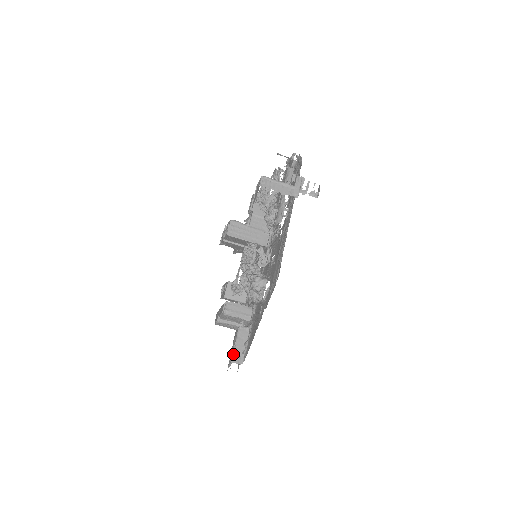
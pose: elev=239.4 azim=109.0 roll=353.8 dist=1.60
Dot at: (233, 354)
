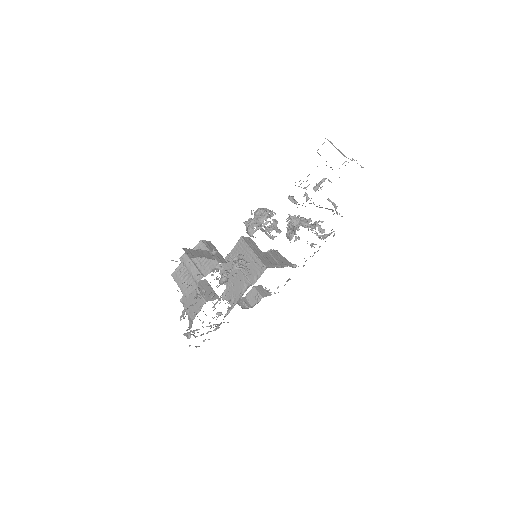
Dot at: occluded
